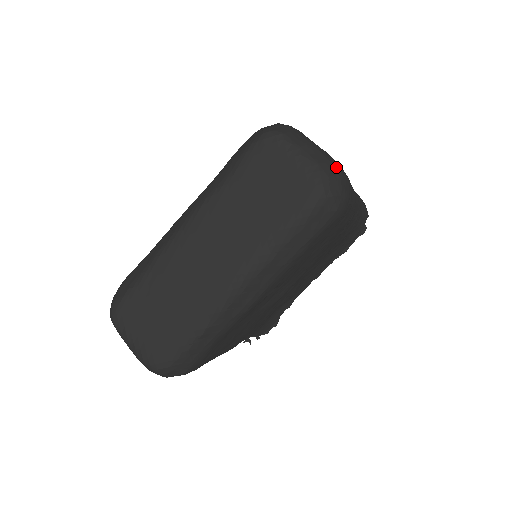
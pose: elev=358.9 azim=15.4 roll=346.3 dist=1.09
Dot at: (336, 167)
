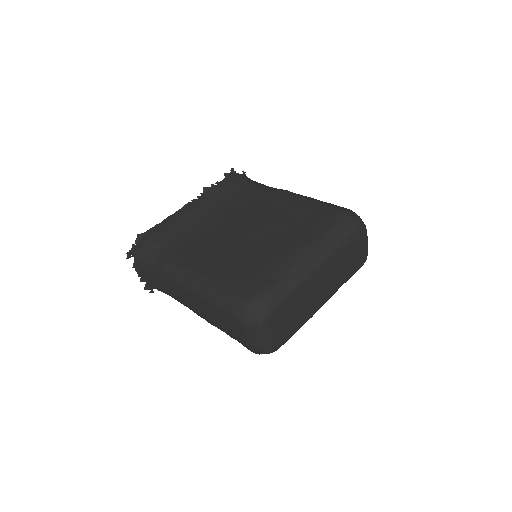
Dot at: occluded
